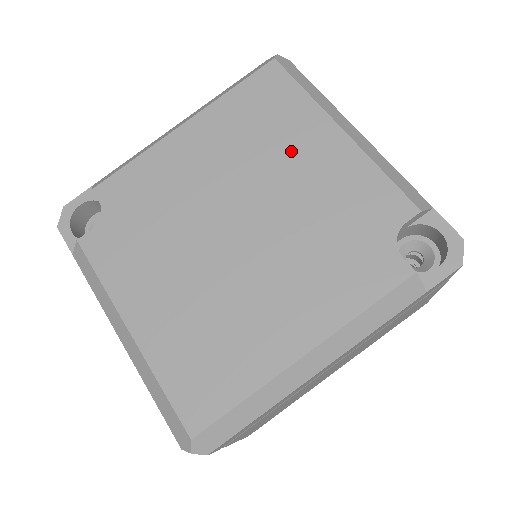
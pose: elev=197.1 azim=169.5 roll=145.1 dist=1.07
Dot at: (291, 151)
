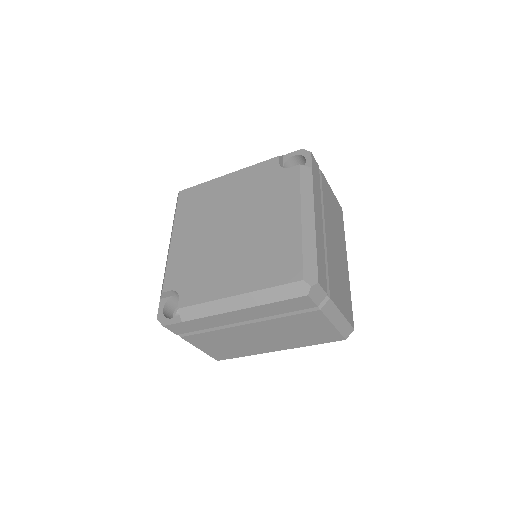
Dot at: (219, 196)
